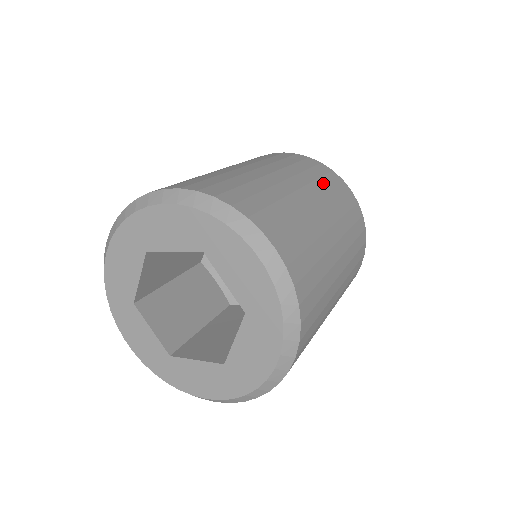
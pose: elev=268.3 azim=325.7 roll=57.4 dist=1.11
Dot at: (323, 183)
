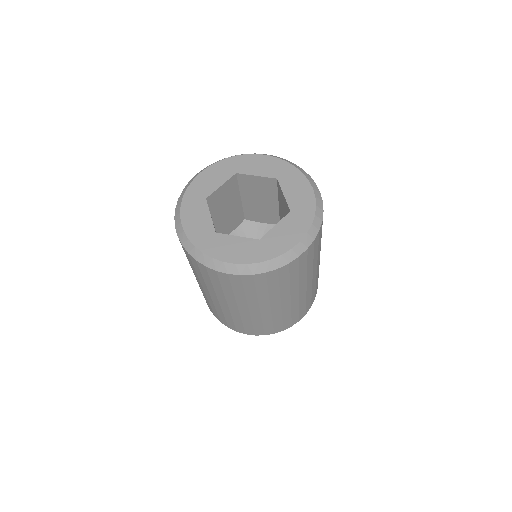
Dot at: occluded
